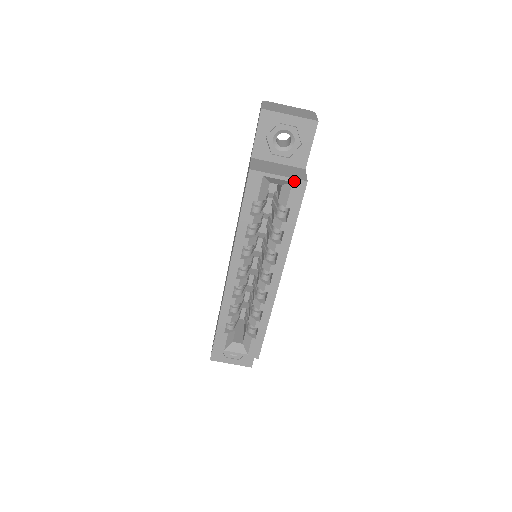
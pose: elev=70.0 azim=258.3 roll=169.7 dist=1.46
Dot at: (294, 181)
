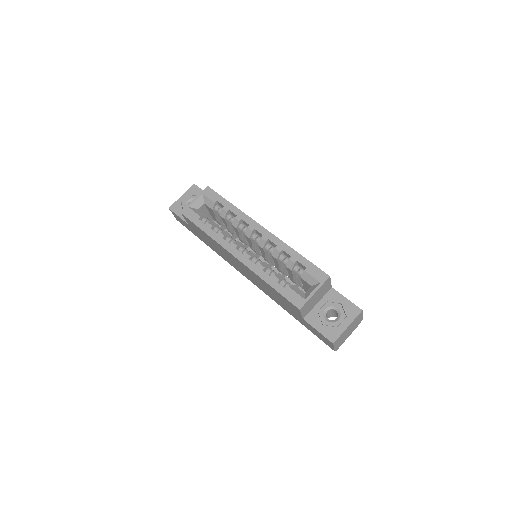
Dot at: (203, 193)
